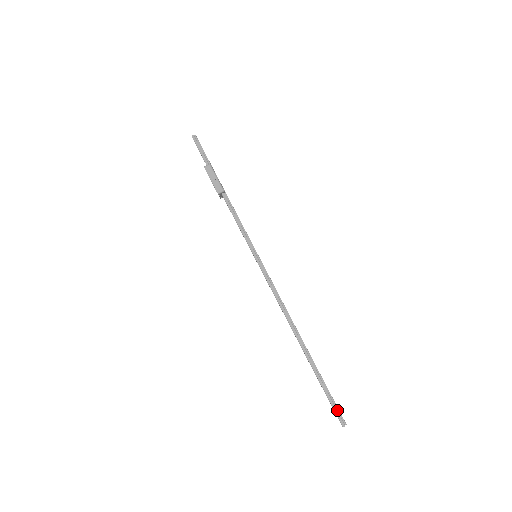
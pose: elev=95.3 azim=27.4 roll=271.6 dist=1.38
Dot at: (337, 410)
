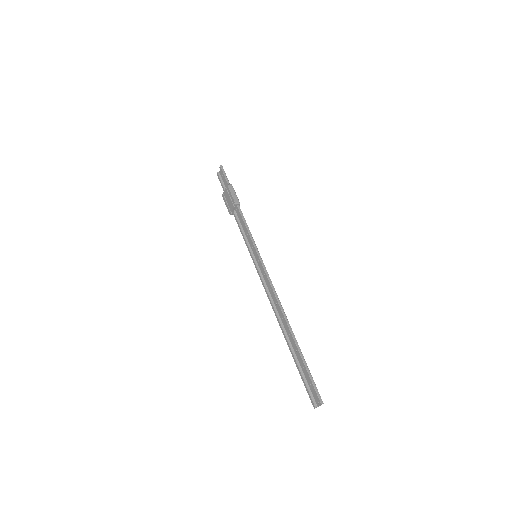
Dot at: (316, 389)
